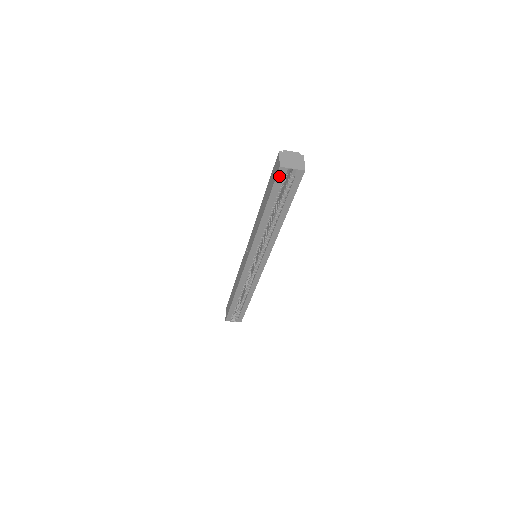
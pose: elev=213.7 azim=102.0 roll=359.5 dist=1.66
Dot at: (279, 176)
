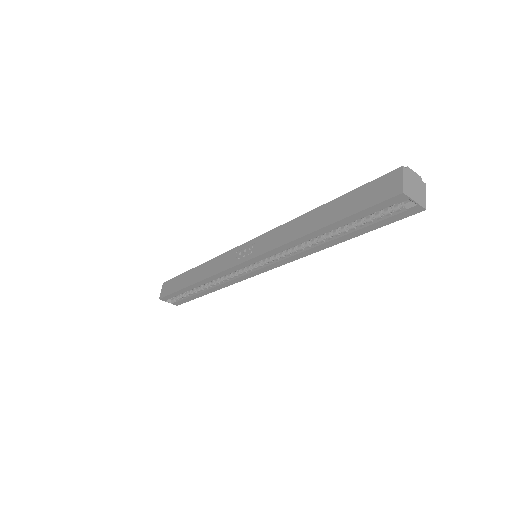
Dot at: (389, 201)
